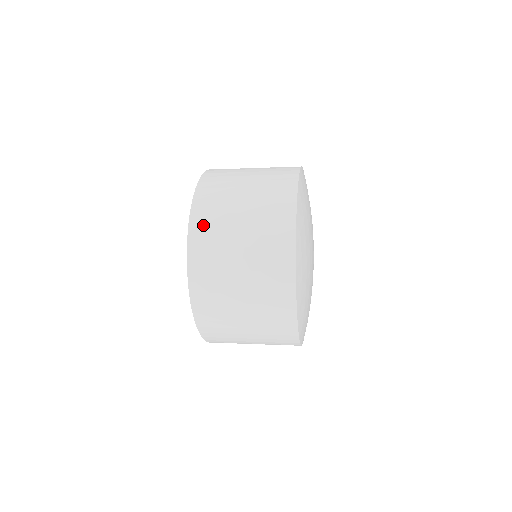
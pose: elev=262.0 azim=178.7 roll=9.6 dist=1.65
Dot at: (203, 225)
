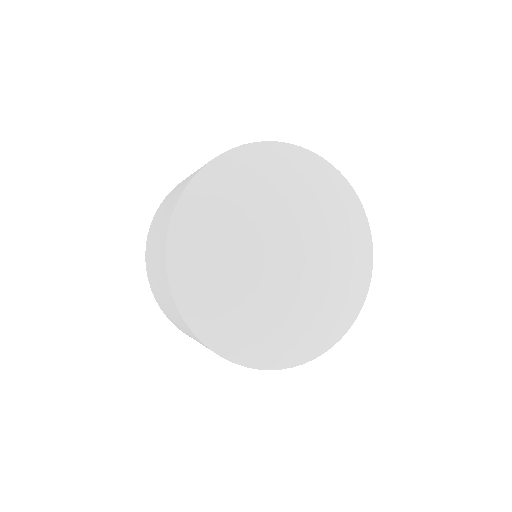
Dot at: occluded
